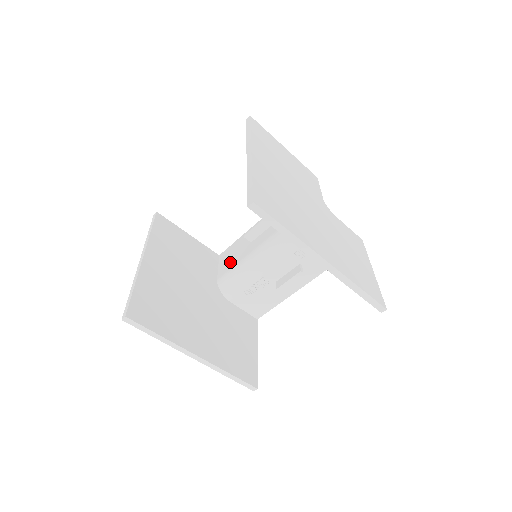
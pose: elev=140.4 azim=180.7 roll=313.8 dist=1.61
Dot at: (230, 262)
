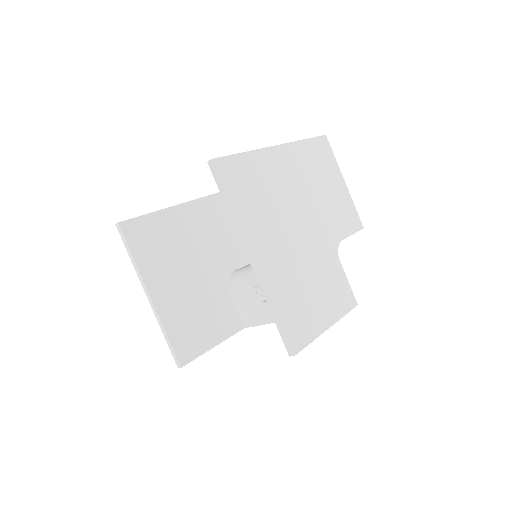
Dot at: occluded
